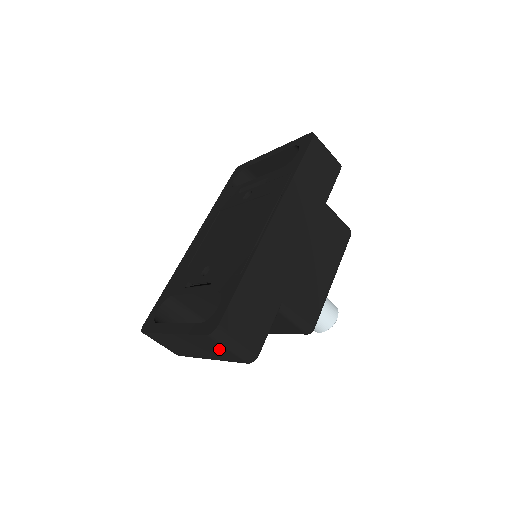
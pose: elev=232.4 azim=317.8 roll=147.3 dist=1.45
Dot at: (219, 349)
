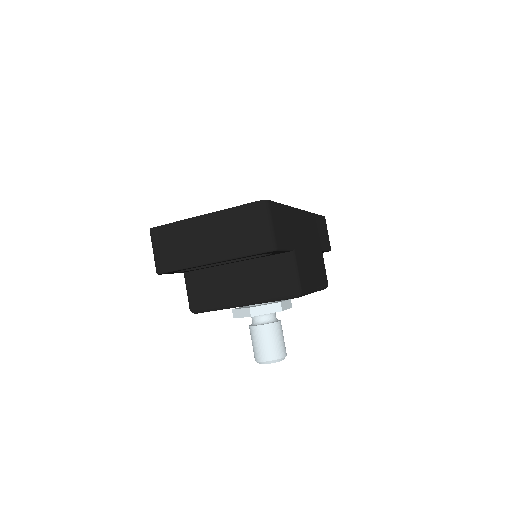
Dot at: (249, 229)
